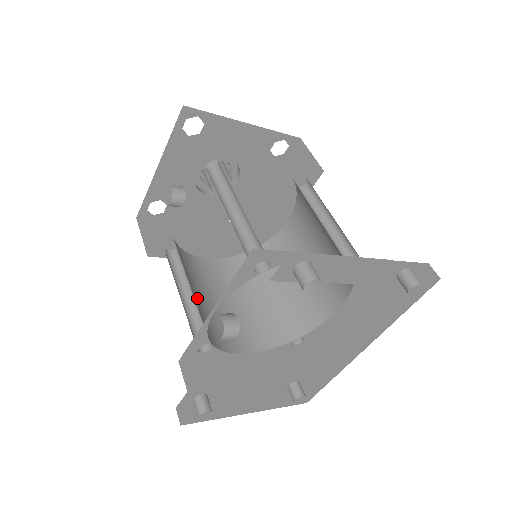
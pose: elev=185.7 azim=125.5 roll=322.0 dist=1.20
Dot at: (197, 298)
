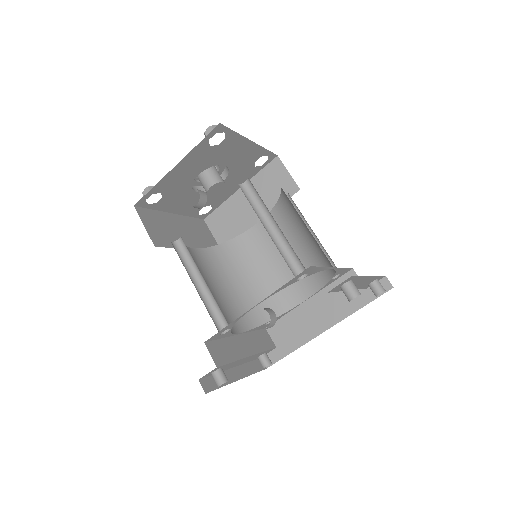
Dot at: (208, 288)
